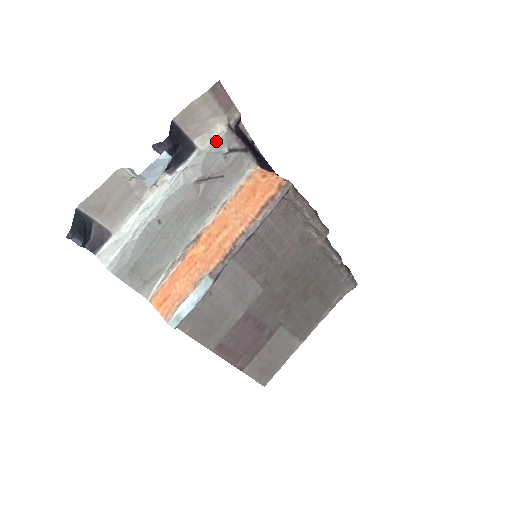
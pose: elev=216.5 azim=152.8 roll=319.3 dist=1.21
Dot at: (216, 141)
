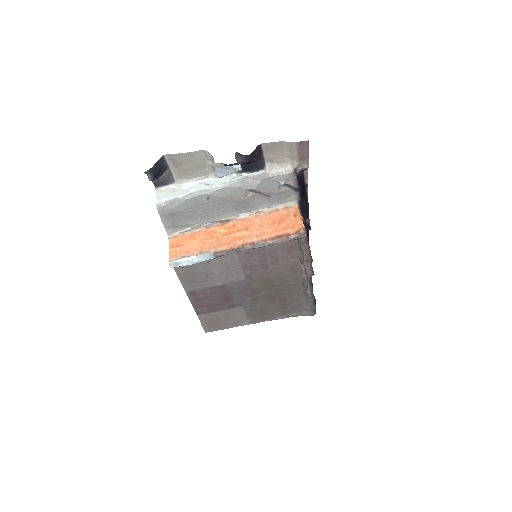
Dot at: (280, 174)
